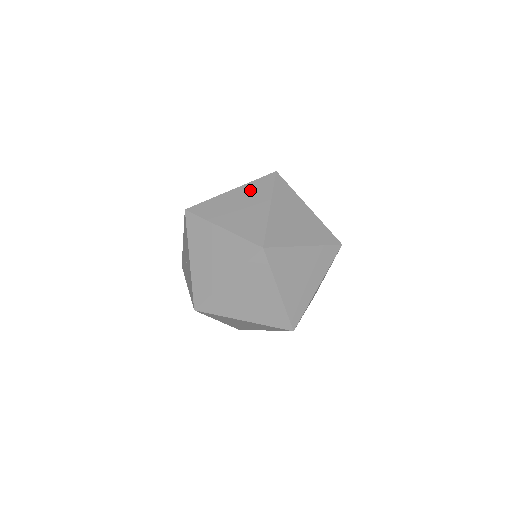
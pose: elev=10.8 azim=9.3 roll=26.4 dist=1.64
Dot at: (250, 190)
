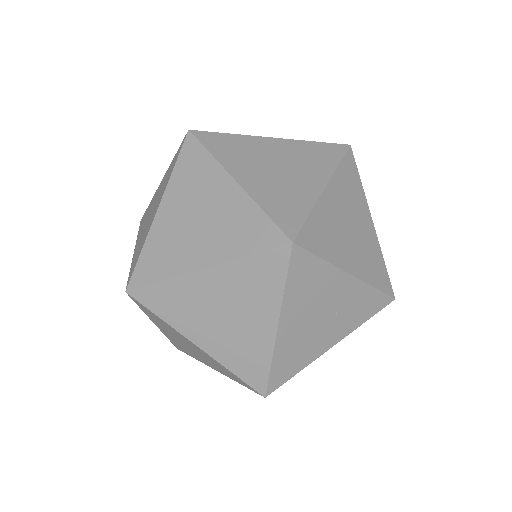
Dot at: occluded
